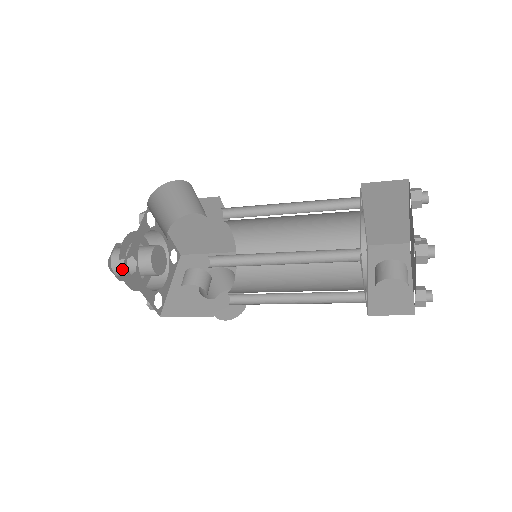
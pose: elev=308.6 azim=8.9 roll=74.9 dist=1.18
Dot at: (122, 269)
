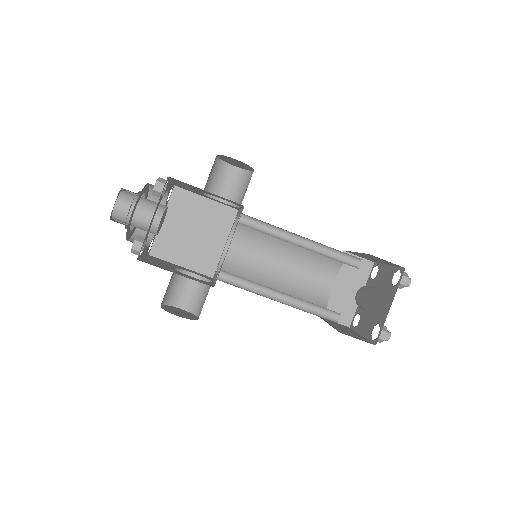
Dot at: (160, 182)
